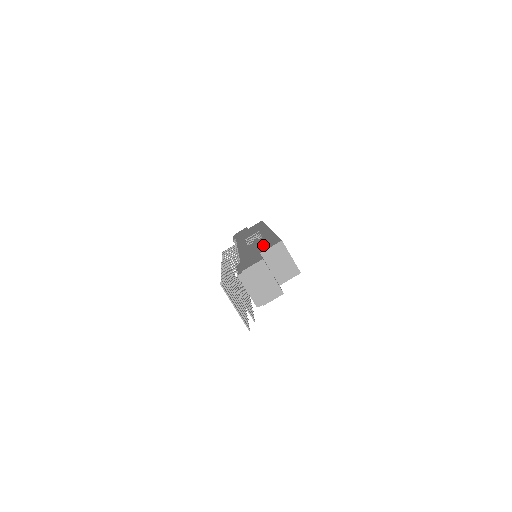
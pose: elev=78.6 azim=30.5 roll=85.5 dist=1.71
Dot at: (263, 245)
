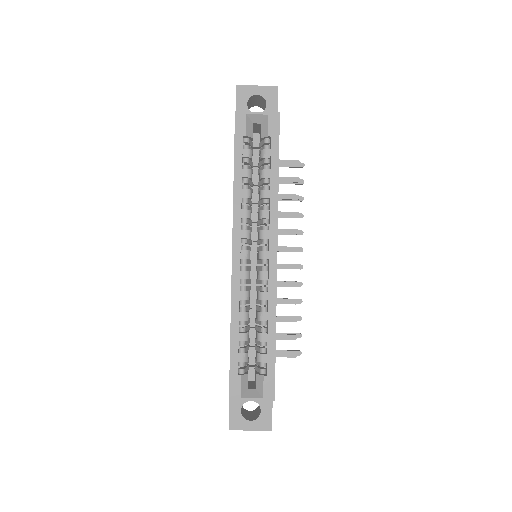
Dot at: occluded
